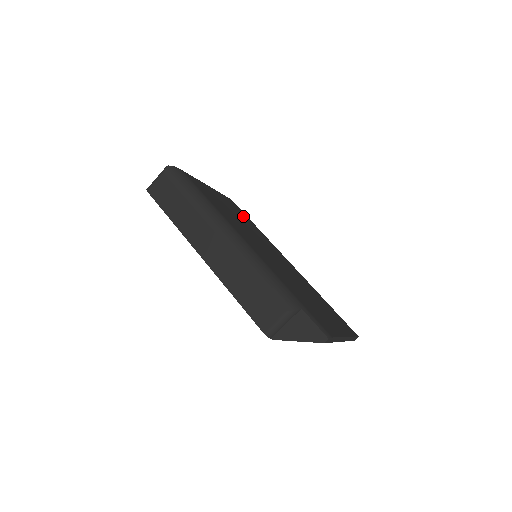
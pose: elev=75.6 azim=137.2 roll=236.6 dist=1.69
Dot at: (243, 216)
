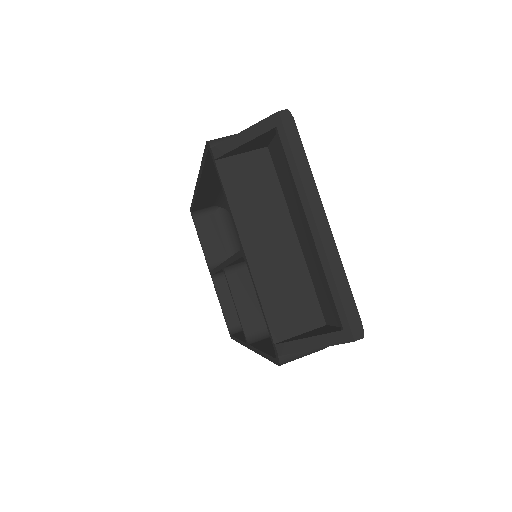
Dot at: occluded
